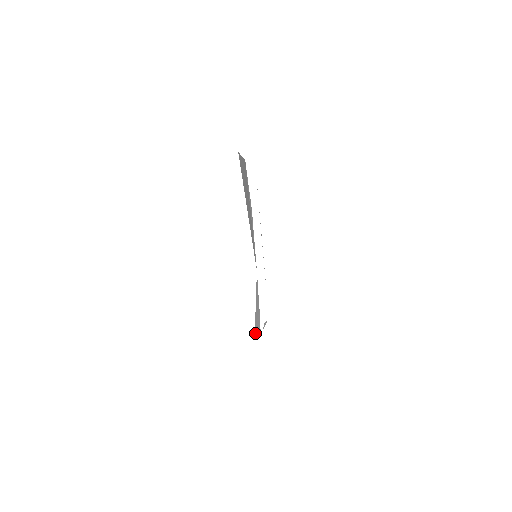
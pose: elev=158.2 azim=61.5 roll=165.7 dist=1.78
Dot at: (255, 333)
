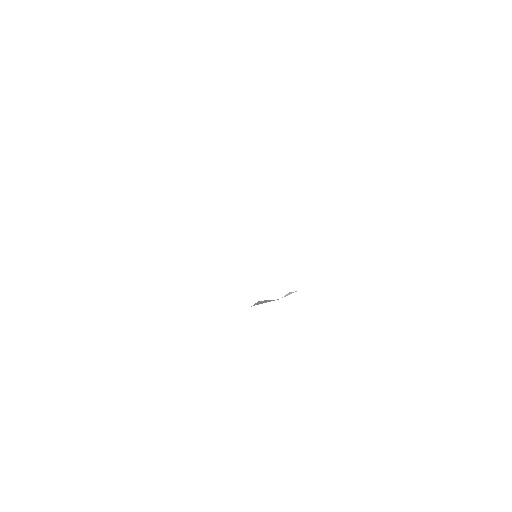
Dot at: occluded
